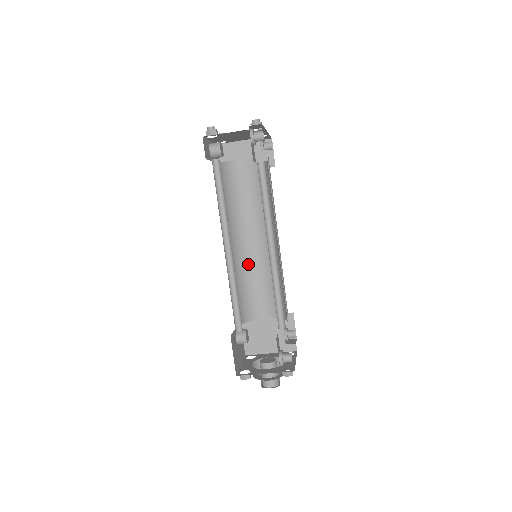
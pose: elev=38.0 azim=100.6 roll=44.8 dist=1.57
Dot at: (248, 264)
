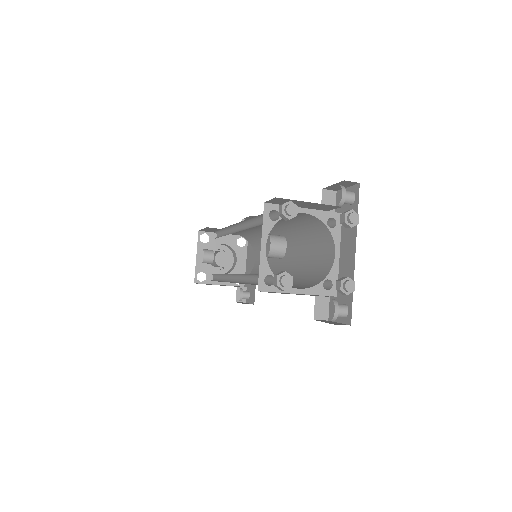
Dot at: occluded
